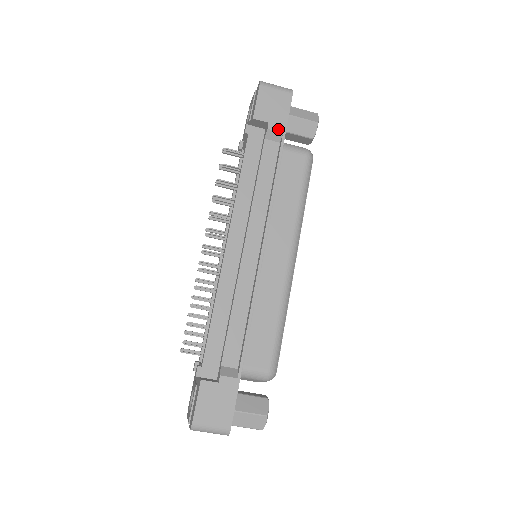
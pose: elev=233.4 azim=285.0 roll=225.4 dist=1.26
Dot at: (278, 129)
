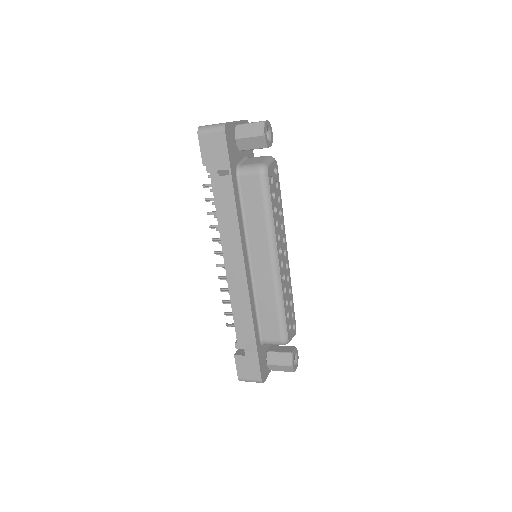
Dot at: (224, 168)
